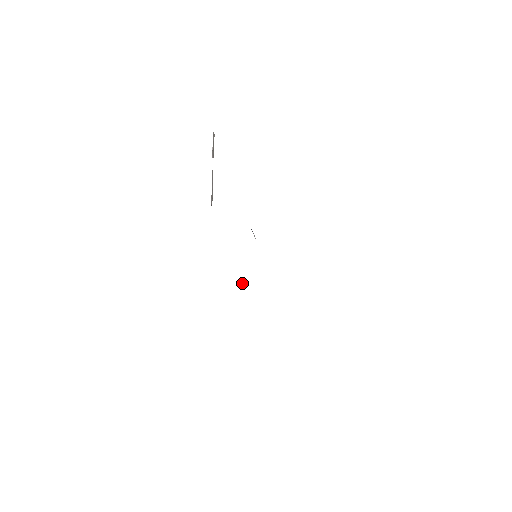
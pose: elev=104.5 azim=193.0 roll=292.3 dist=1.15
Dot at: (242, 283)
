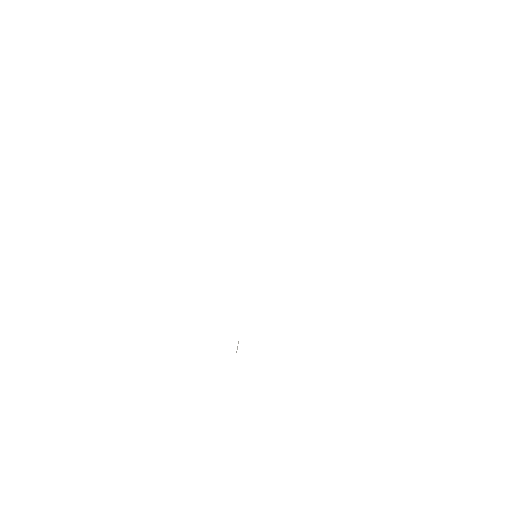
Dot at: occluded
